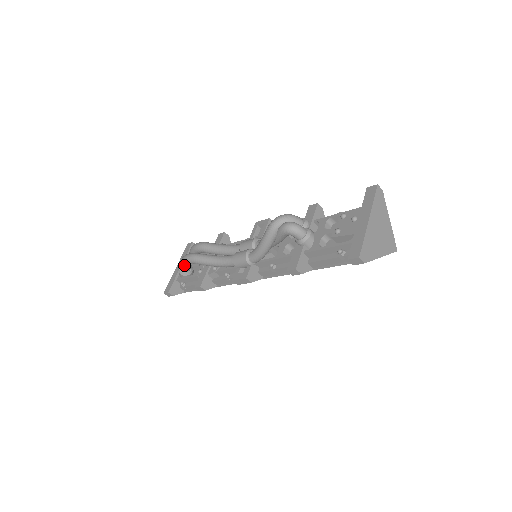
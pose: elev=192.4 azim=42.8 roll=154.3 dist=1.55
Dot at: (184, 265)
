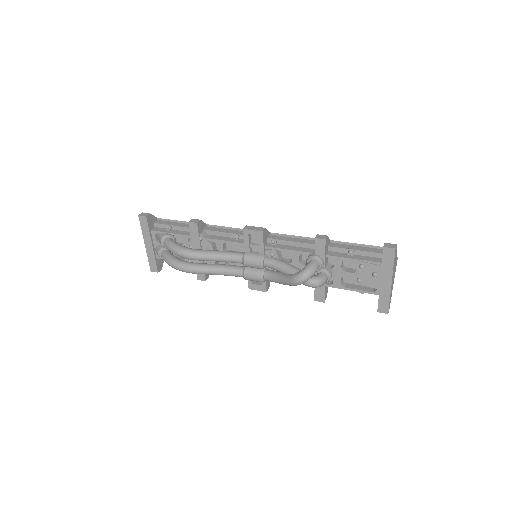
Dot at: occluded
